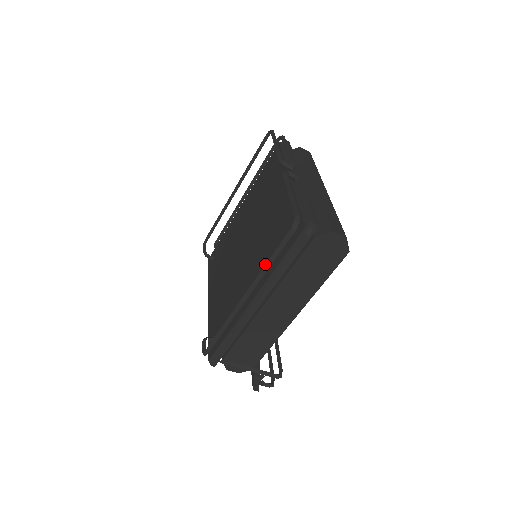
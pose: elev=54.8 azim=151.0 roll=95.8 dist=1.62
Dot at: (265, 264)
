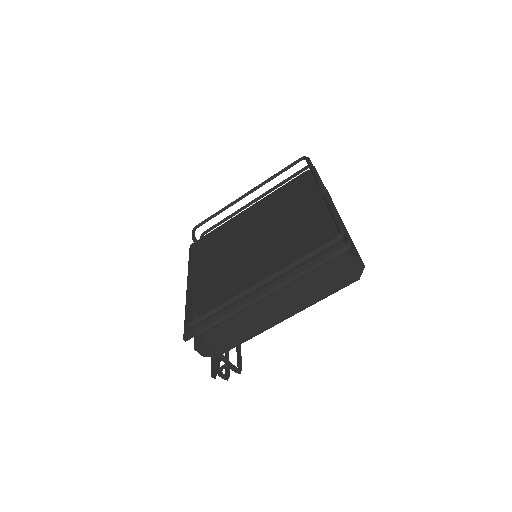
Dot at: (282, 263)
